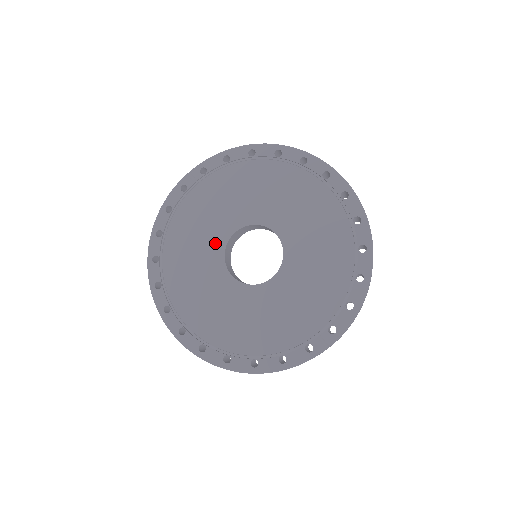
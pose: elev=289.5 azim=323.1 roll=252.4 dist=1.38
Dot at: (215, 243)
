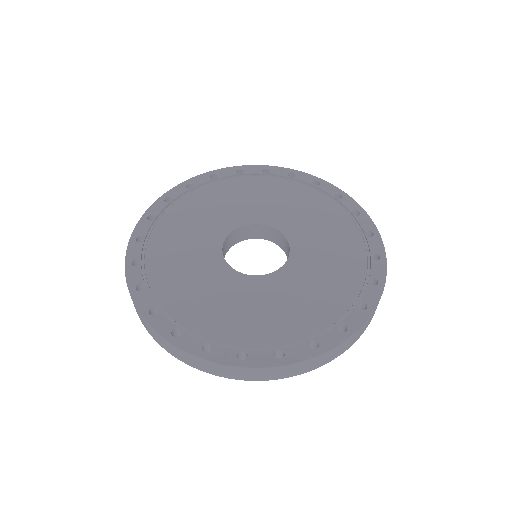
Dot at: (240, 216)
